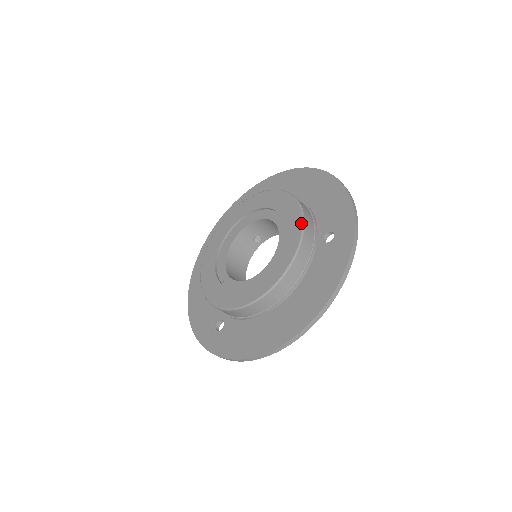
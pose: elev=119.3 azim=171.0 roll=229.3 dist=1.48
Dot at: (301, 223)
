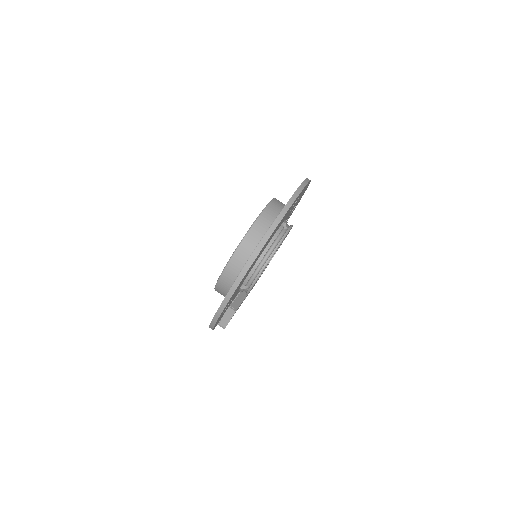
Dot at: occluded
